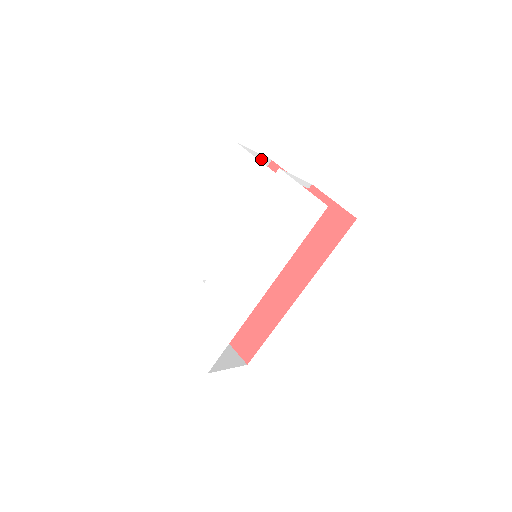
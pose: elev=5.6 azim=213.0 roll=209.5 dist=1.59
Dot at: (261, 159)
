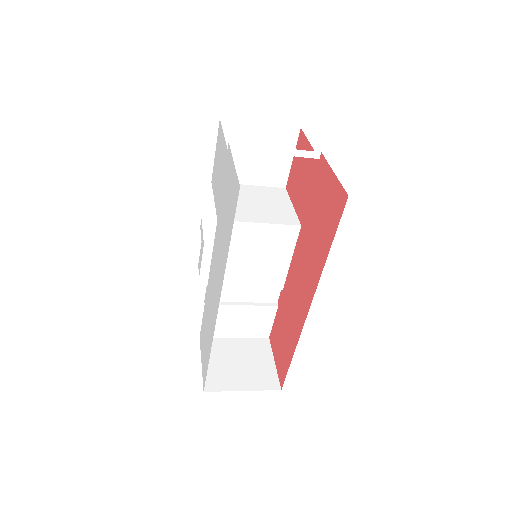
Dot at: (280, 130)
